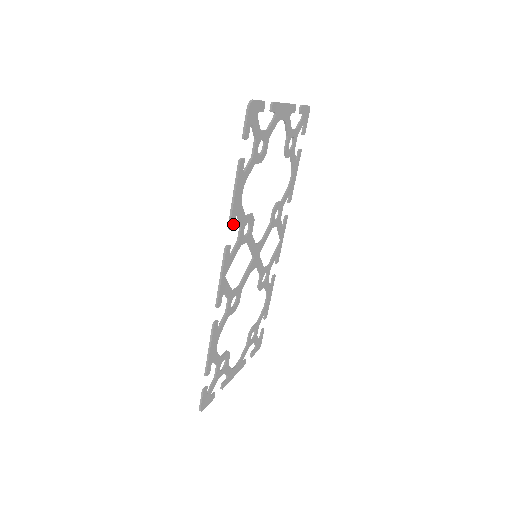
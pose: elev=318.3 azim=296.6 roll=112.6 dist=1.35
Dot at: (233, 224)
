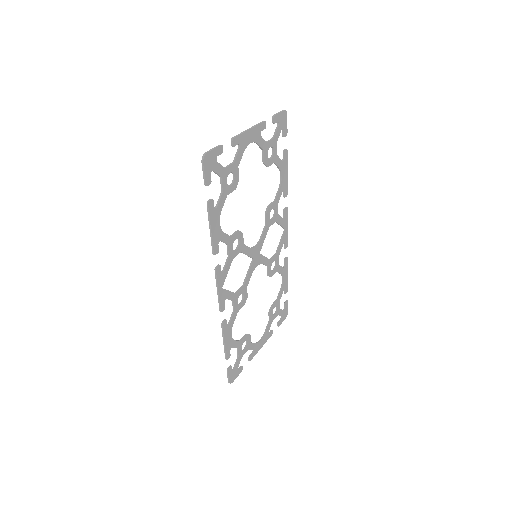
Dot at: (217, 249)
